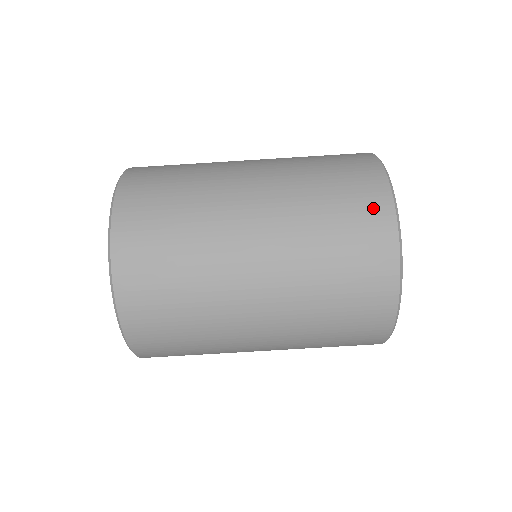
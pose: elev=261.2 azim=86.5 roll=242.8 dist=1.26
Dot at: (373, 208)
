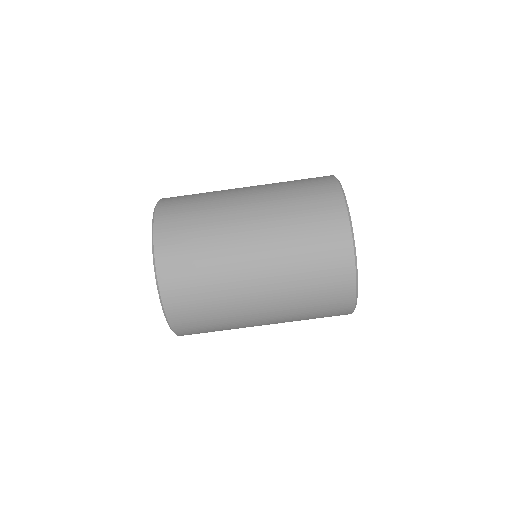
Dot at: (337, 243)
